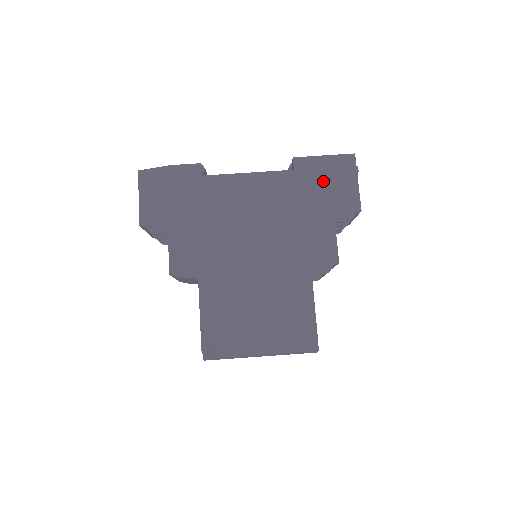
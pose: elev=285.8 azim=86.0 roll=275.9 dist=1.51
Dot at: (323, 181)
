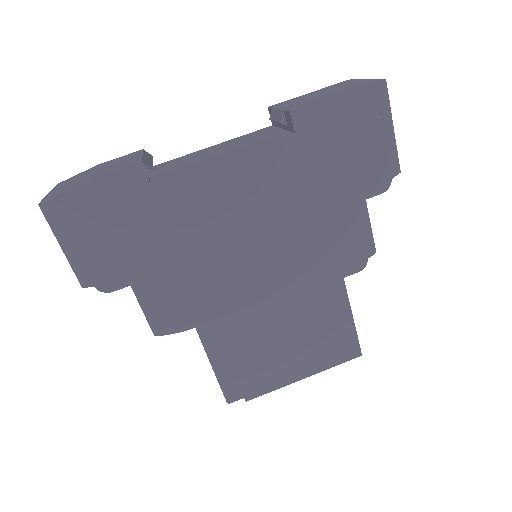
Dot at: (342, 140)
